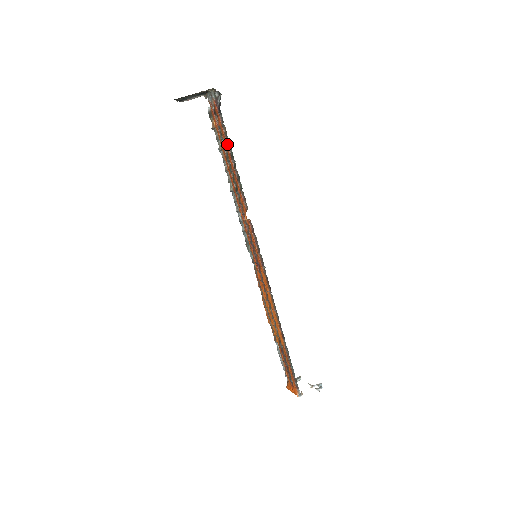
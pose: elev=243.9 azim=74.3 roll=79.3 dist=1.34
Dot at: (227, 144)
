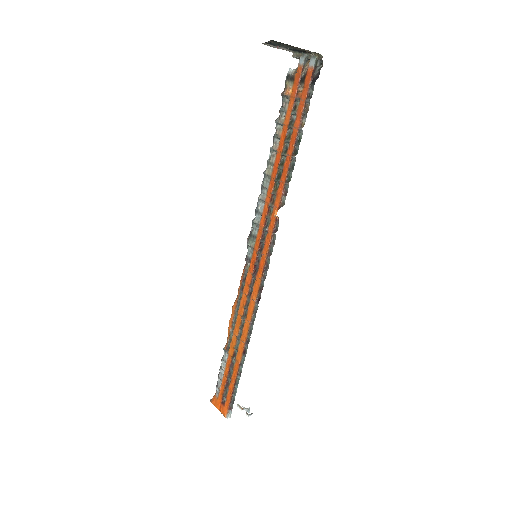
Dot at: (300, 124)
